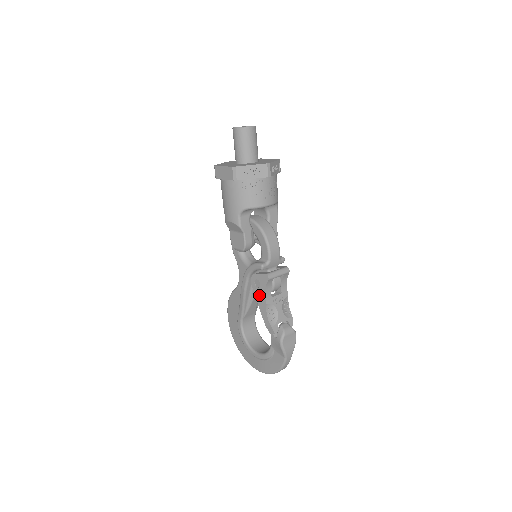
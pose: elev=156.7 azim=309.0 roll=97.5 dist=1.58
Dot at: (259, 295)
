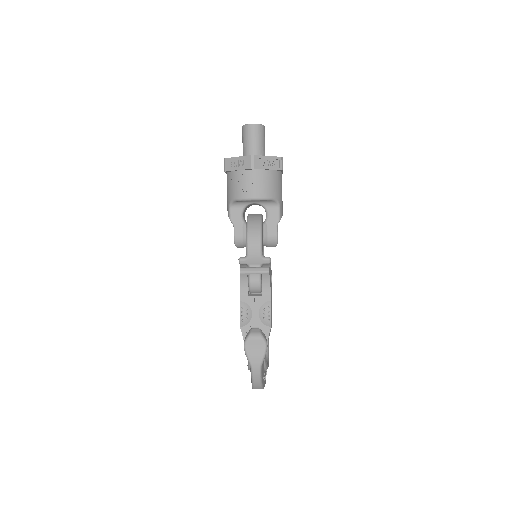
Dot at: occluded
